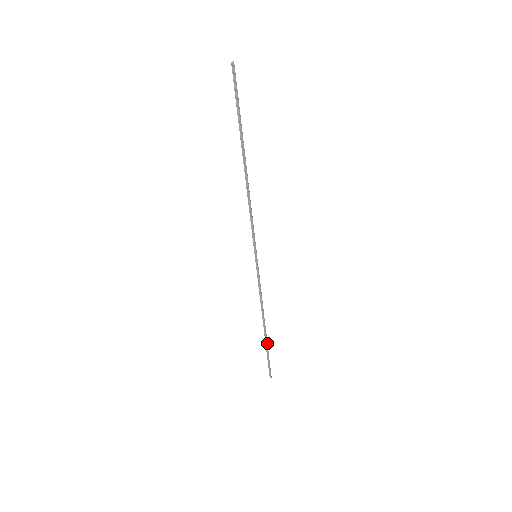
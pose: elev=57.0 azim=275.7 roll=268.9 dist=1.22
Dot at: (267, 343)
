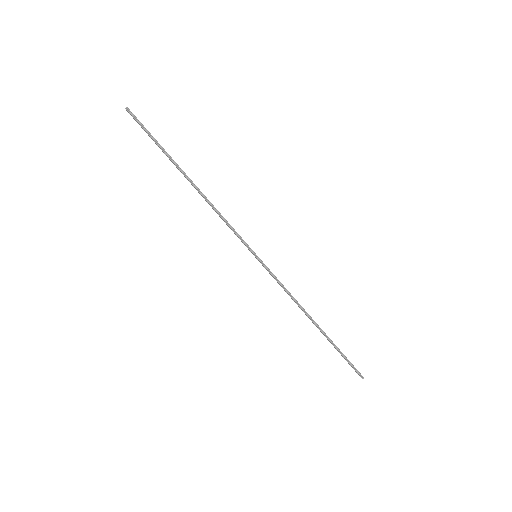
Dot at: (330, 340)
